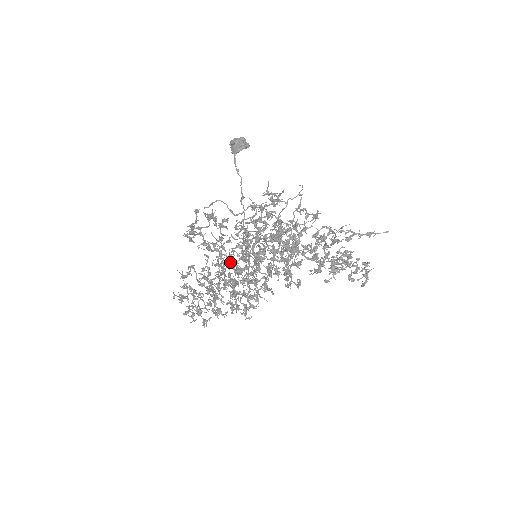
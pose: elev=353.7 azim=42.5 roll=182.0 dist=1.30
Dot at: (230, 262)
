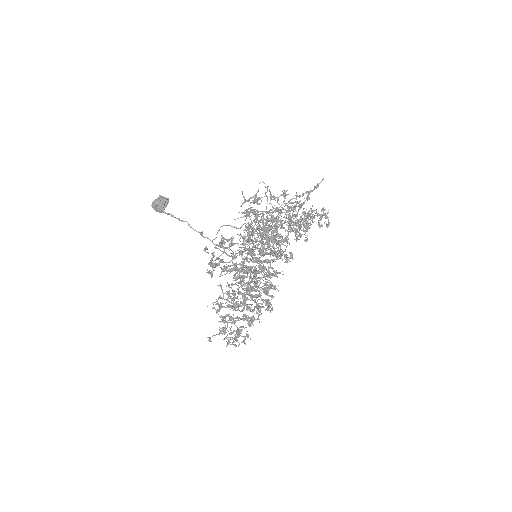
Dot at: (248, 270)
